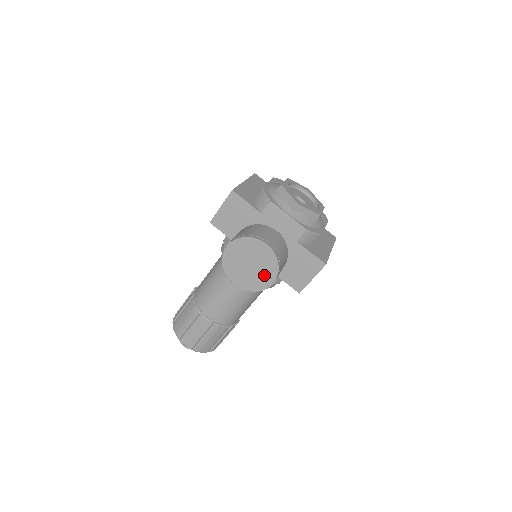
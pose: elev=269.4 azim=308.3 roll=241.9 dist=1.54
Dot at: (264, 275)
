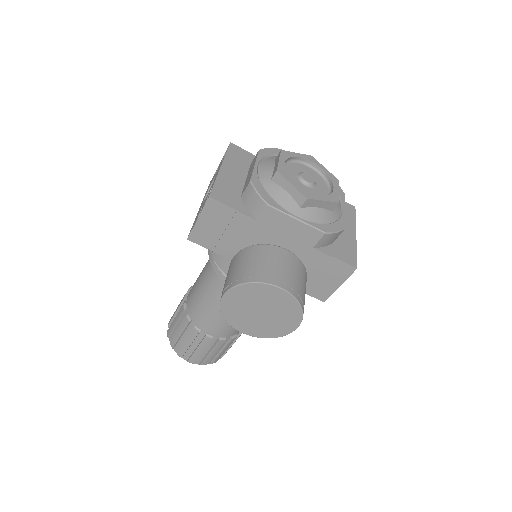
Dot at: (283, 321)
